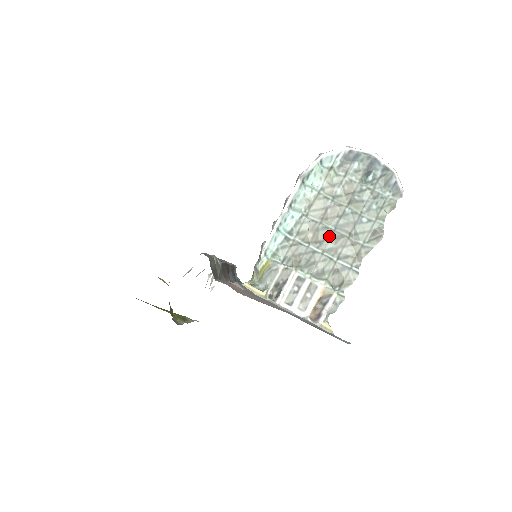
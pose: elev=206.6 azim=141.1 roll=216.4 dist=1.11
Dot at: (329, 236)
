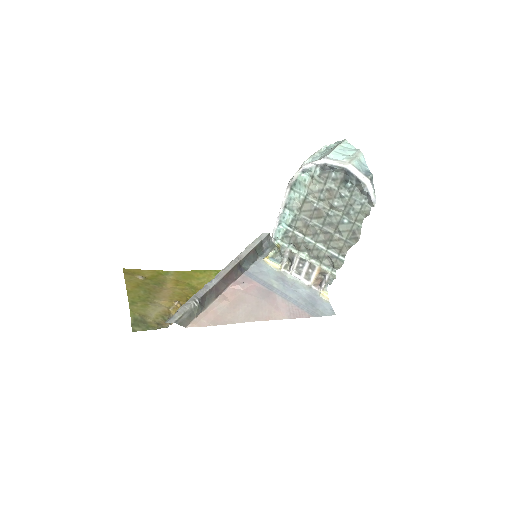
Dot at: (318, 232)
